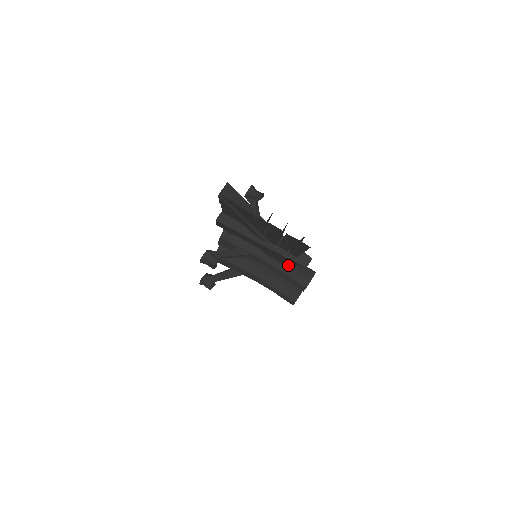
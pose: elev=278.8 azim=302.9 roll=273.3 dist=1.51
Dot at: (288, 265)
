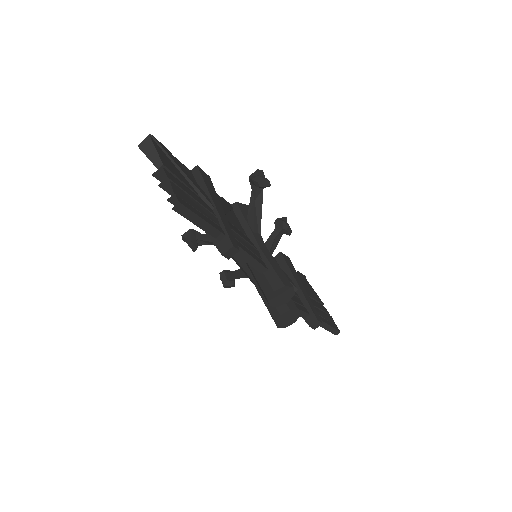
Dot at: occluded
